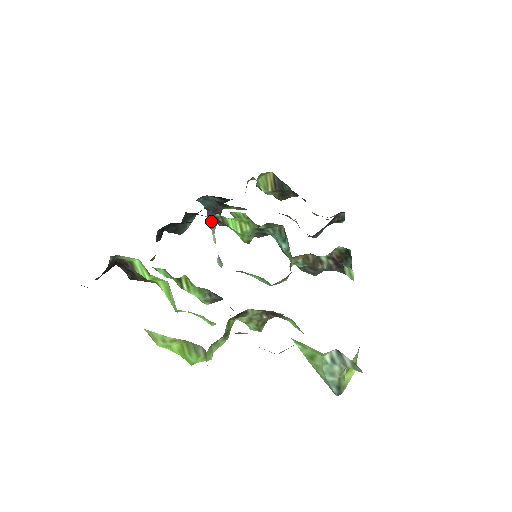
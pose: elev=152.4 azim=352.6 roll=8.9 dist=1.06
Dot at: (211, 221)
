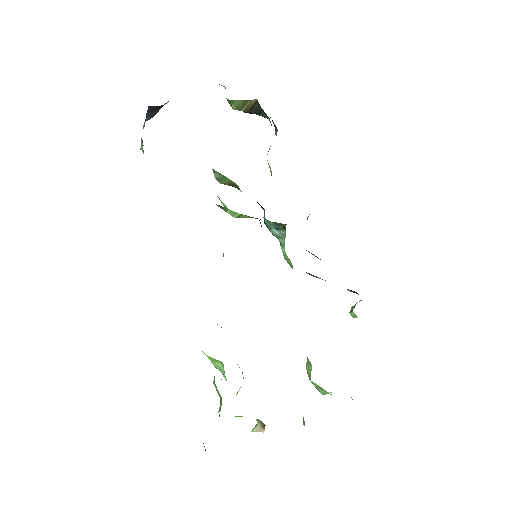
Dot at: (149, 115)
